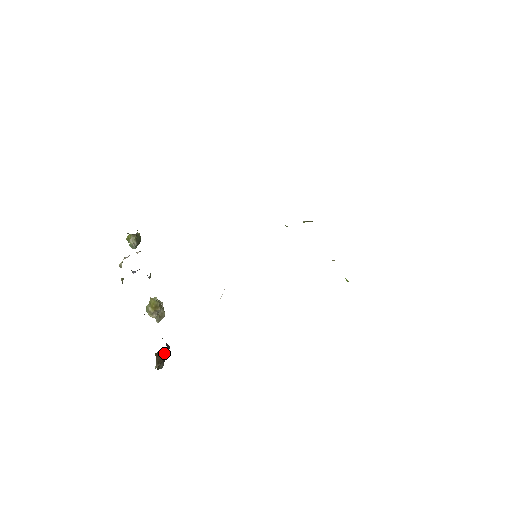
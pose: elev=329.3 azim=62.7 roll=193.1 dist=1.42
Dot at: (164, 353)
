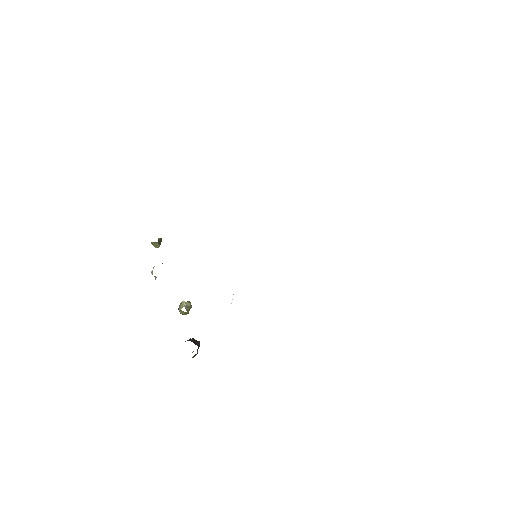
Dot at: (197, 353)
